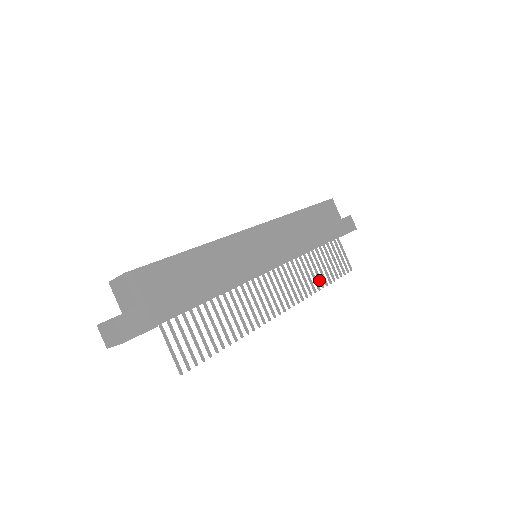
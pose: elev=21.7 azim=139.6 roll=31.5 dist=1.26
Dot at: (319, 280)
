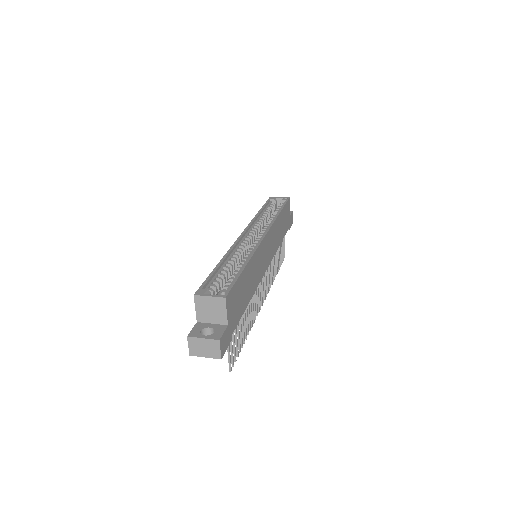
Dot at: (275, 271)
